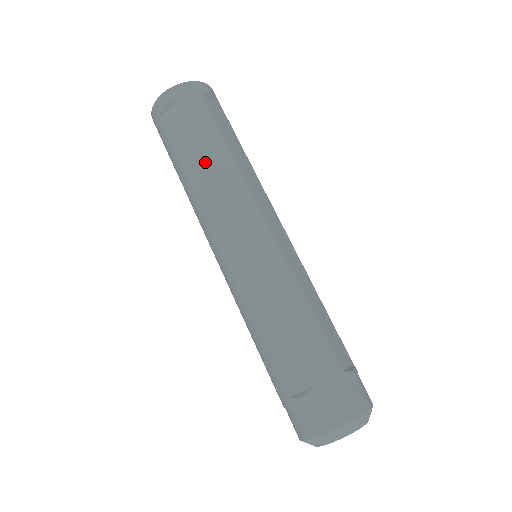
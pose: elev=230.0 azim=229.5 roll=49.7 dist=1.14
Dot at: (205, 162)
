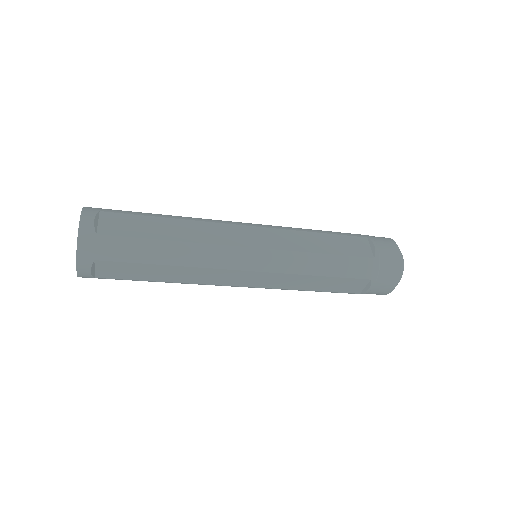
Dot at: (172, 268)
